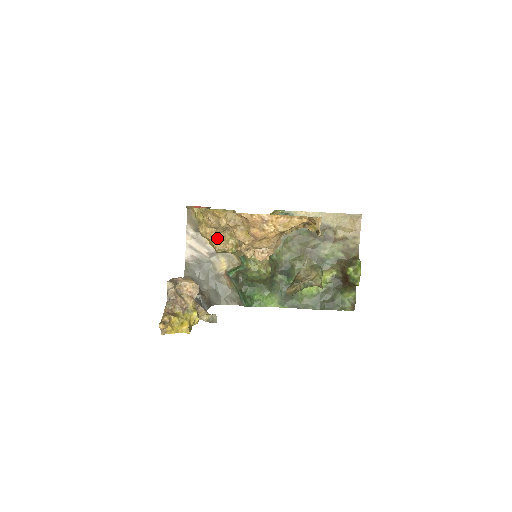
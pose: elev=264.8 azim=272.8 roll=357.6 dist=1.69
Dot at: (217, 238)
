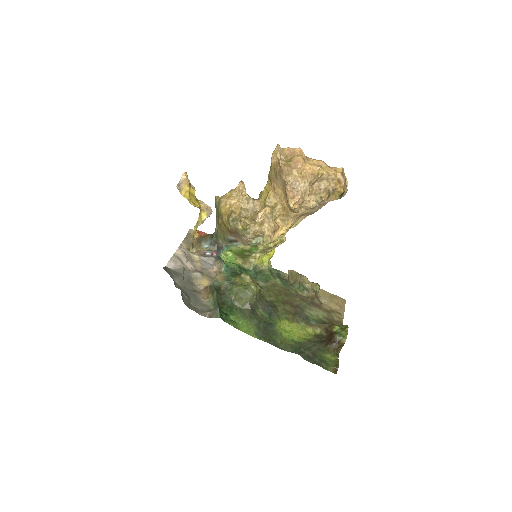
Dot at: (235, 209)
